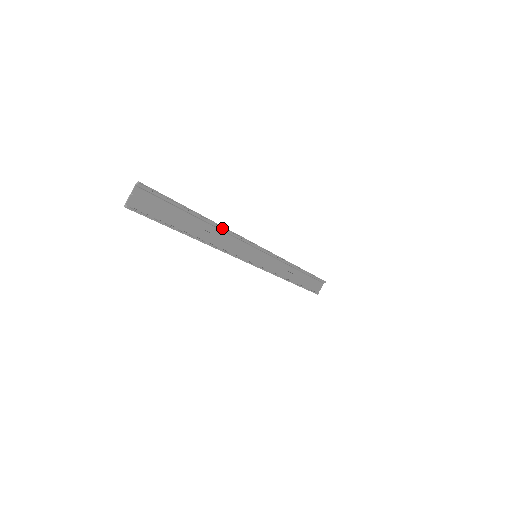
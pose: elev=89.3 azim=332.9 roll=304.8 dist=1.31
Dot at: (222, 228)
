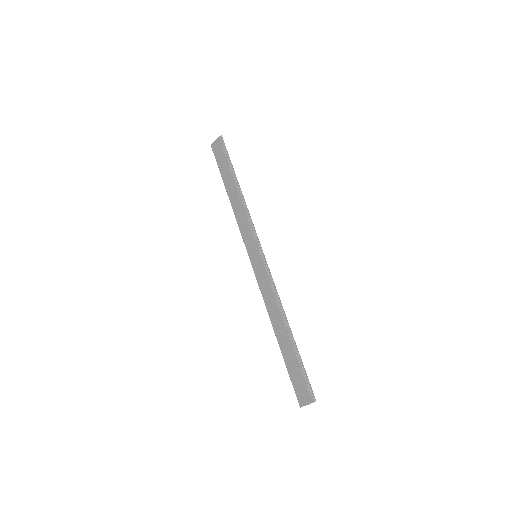
Dot at: (281, 307)
